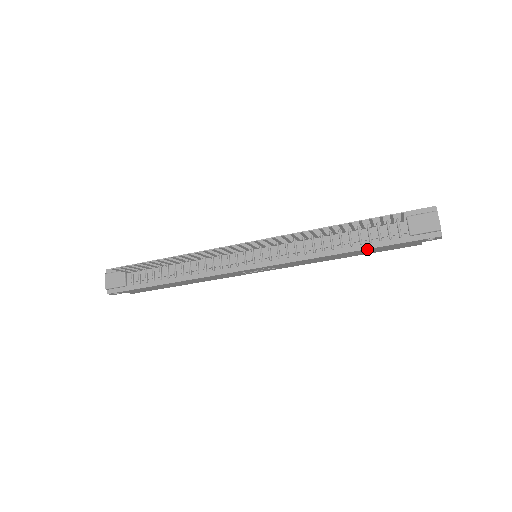
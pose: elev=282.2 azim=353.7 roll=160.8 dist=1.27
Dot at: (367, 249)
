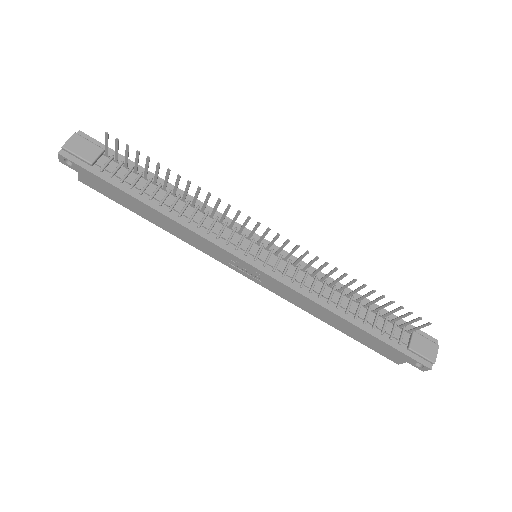
Dot at: (366, 332)
